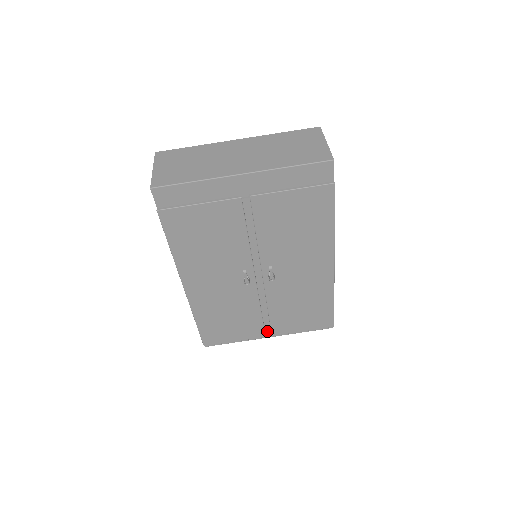
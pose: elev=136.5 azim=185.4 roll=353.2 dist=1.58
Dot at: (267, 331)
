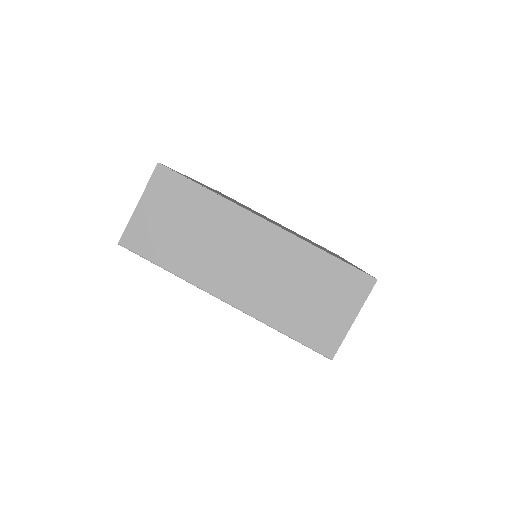
Dot at: occluded
